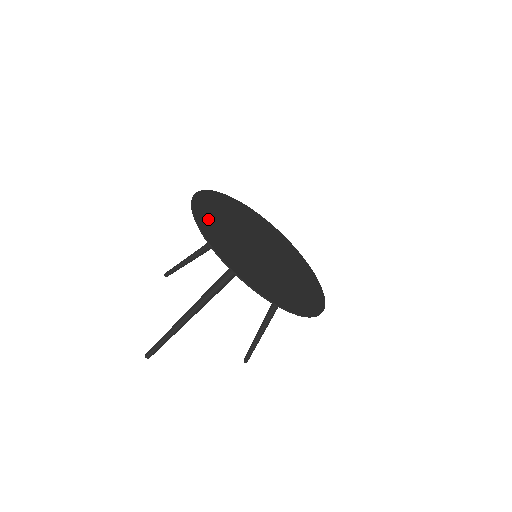
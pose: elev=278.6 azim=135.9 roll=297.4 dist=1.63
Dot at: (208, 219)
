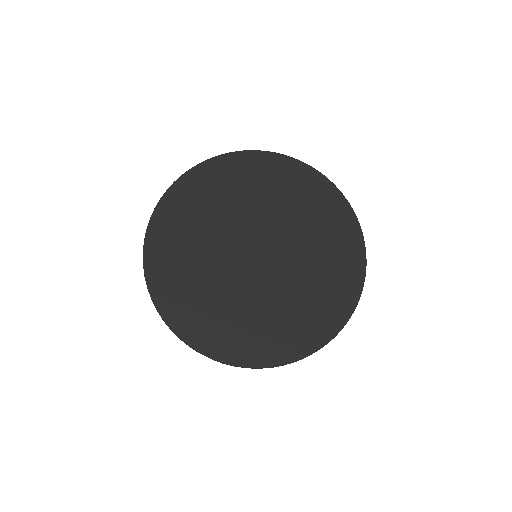
Dot at: (174, 291)
